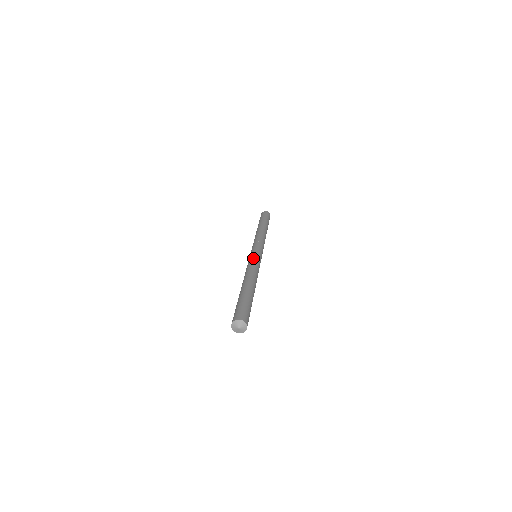
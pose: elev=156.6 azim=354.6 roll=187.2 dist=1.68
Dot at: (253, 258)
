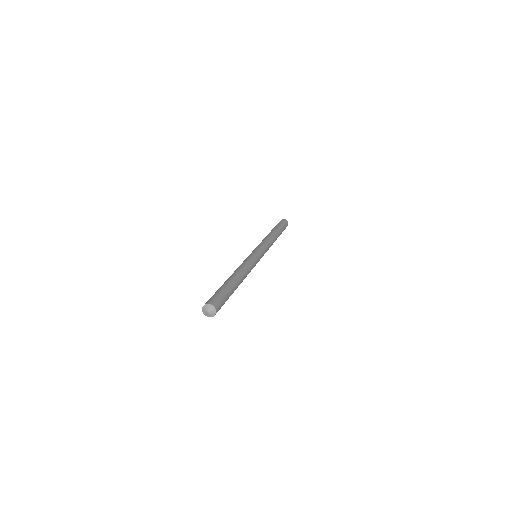
Dot at: (254, 258)
